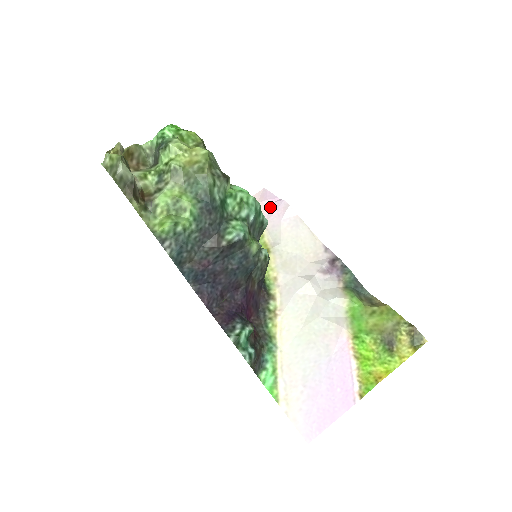
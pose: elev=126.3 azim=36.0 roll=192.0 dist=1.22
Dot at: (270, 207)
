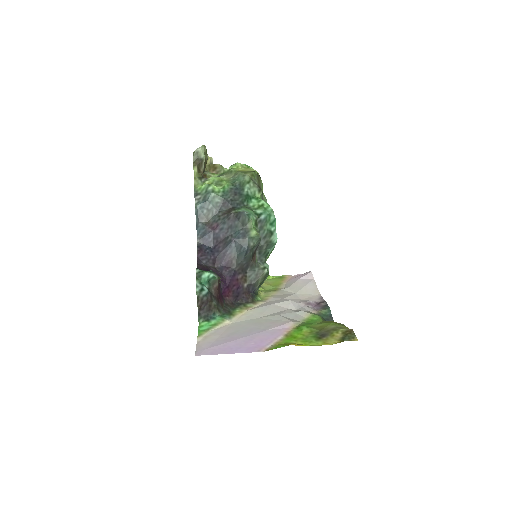
Dot at: occluded
